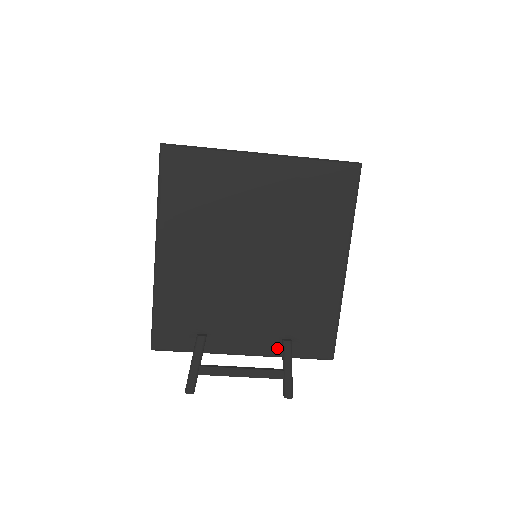
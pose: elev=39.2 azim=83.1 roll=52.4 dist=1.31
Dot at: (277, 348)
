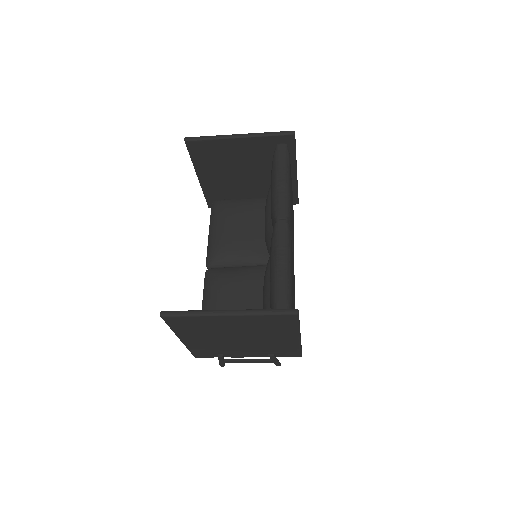
Dot at: (266, 356)
